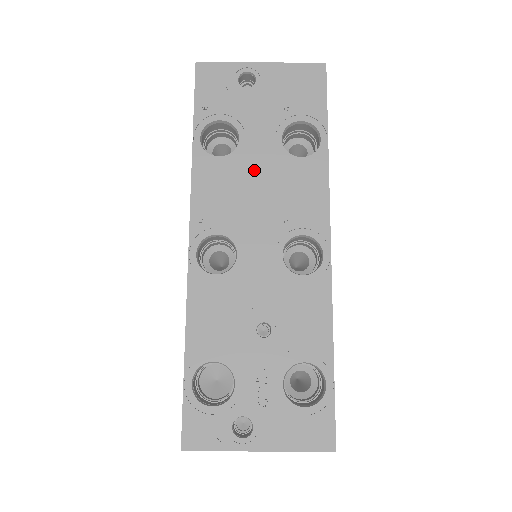
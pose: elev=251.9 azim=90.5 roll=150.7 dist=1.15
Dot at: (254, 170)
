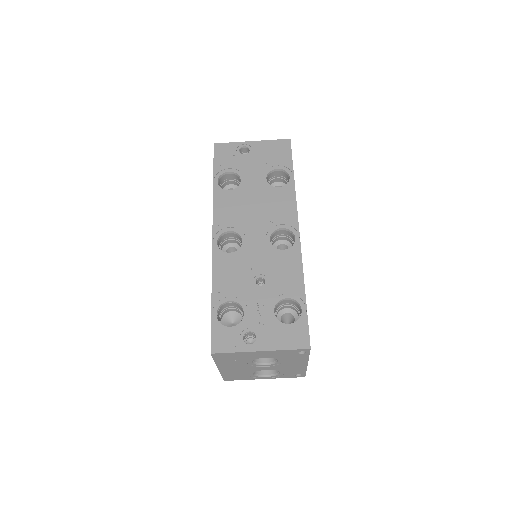
Dot at: (250, 196)
